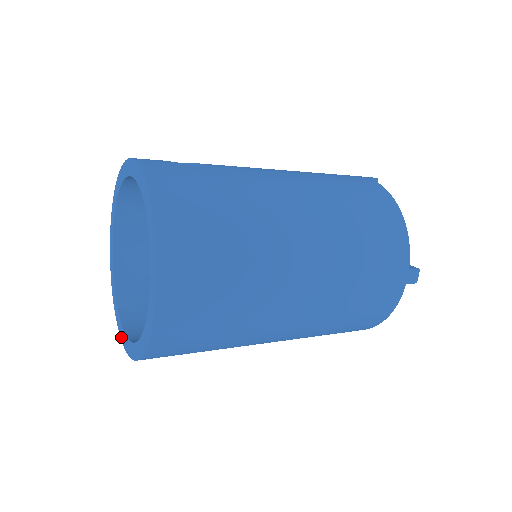
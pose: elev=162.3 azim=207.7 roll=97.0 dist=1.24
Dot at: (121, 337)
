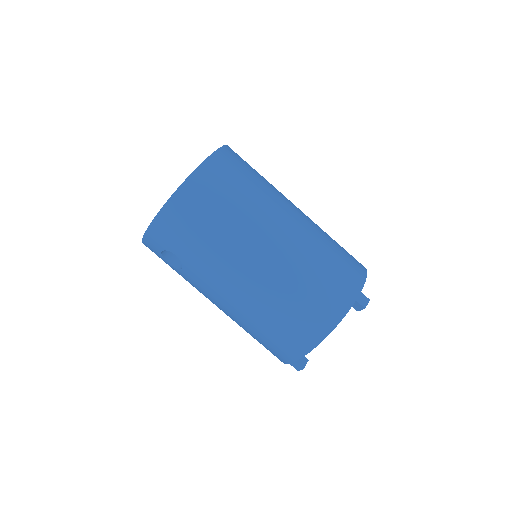
Dot at: occluded
